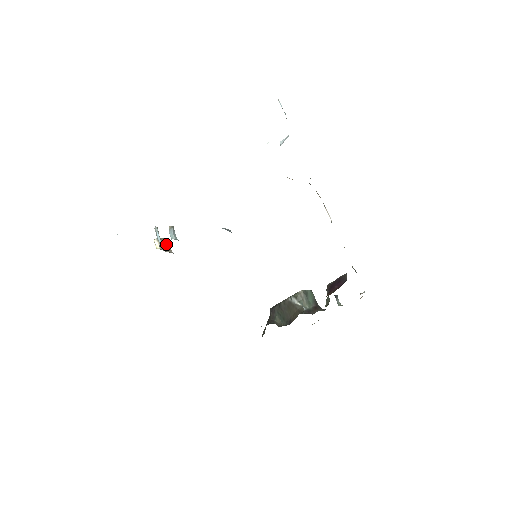
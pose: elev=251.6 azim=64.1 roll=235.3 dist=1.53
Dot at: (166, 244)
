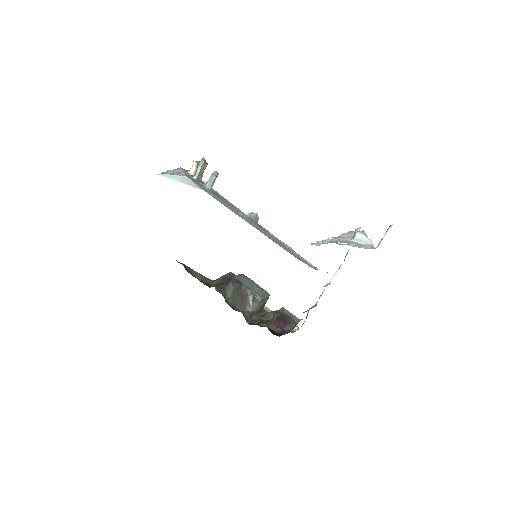
Dot at: (202, 170)
